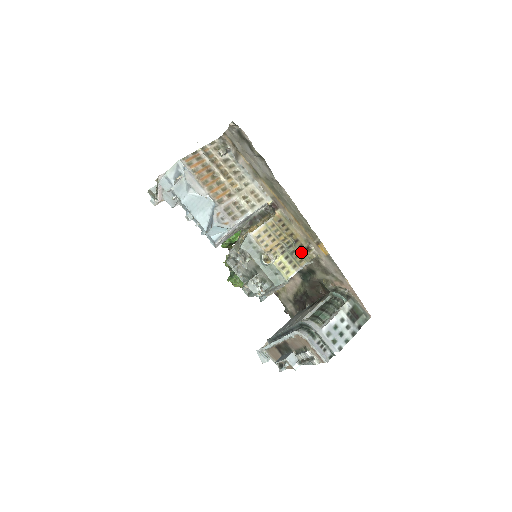
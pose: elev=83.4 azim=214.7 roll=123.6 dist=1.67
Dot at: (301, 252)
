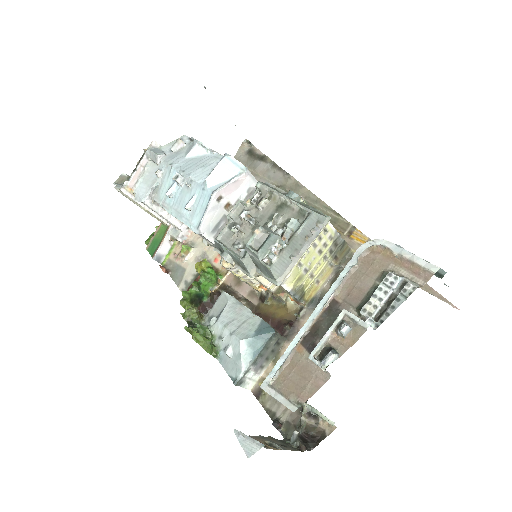
Dot at: occluded
